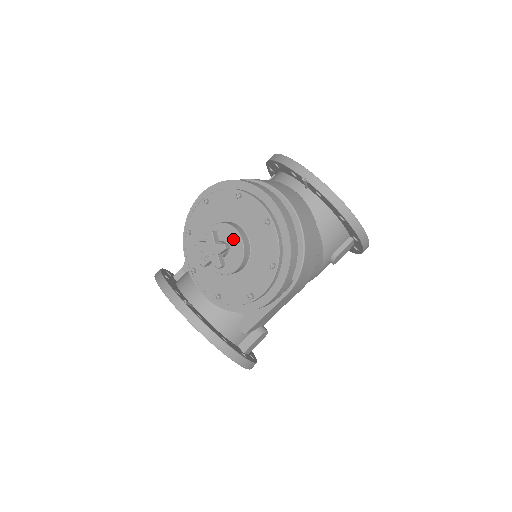
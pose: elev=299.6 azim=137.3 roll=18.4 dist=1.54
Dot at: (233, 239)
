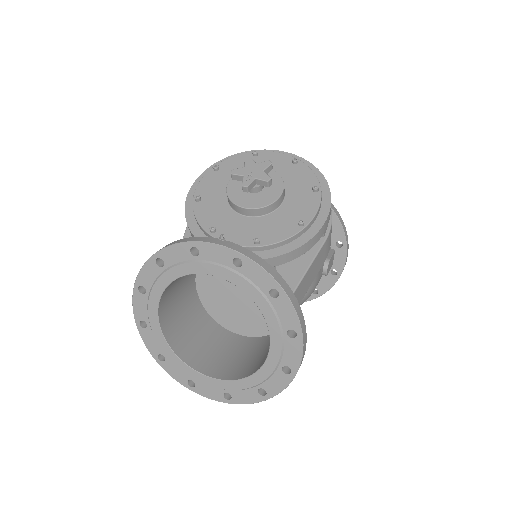
Dot at: occluded
